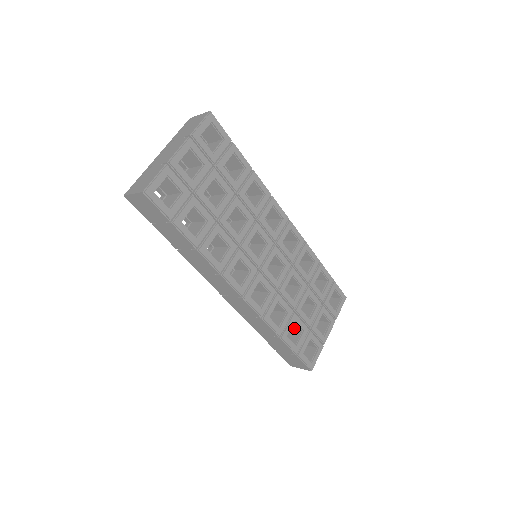
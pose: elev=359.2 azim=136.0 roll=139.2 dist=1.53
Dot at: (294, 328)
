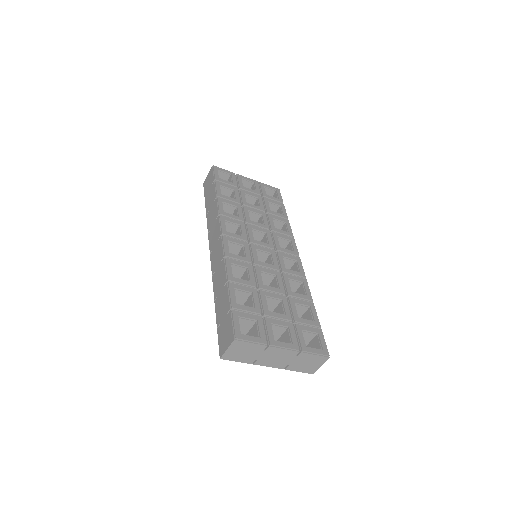
Dot at: occluded
